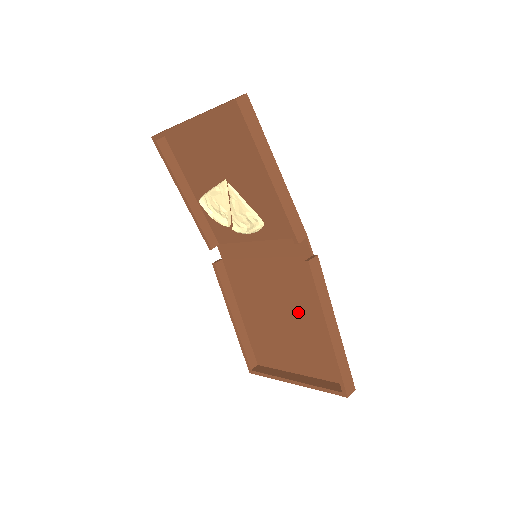
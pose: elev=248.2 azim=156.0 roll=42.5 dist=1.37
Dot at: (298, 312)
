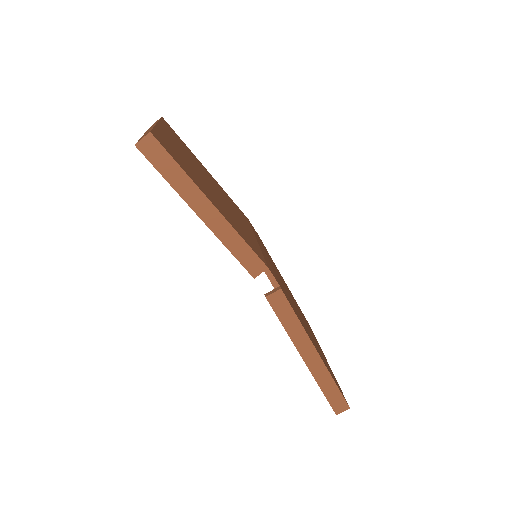
Dot at: occluded
